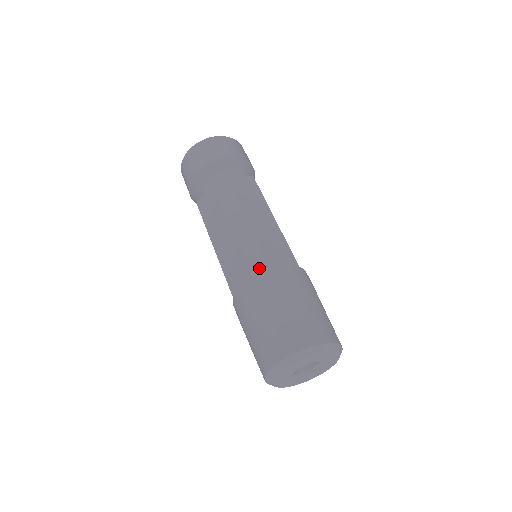
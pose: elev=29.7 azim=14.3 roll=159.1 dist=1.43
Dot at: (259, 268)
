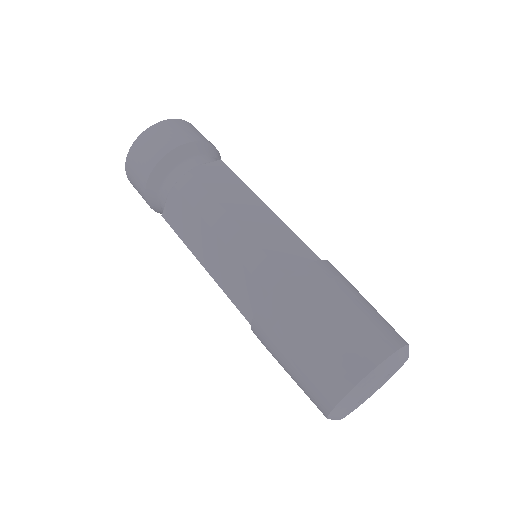
Dot at: (272, 279)
